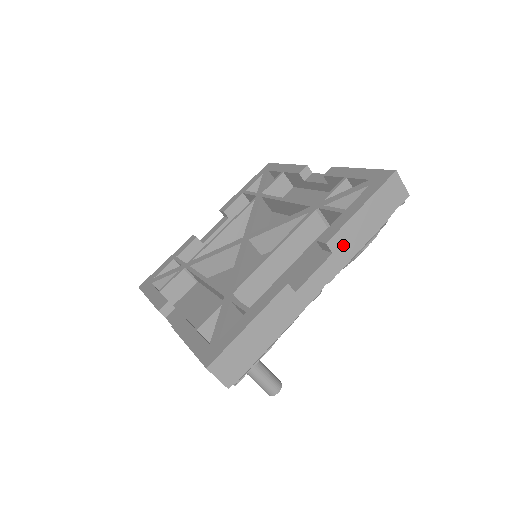
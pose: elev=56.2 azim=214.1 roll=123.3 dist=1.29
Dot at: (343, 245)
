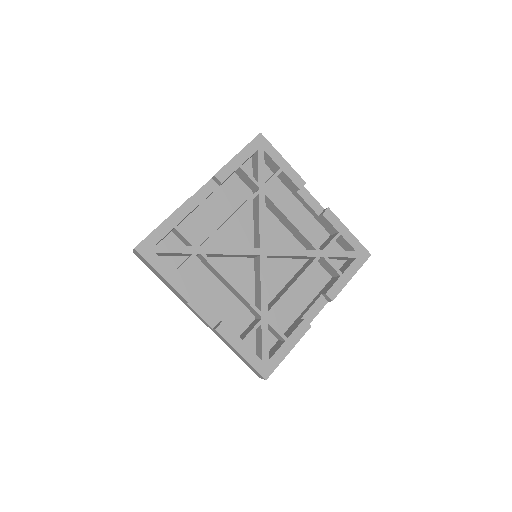
Dot at: occluded
